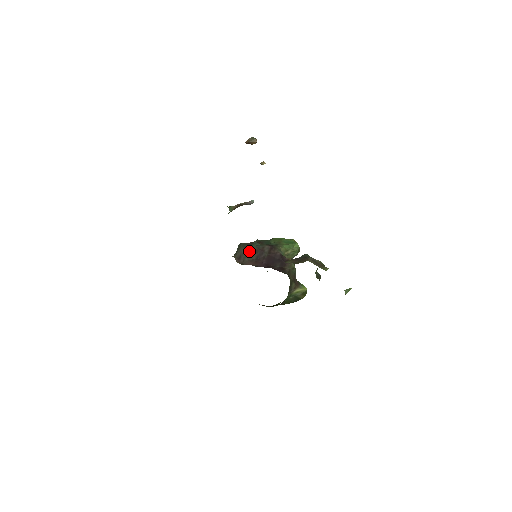
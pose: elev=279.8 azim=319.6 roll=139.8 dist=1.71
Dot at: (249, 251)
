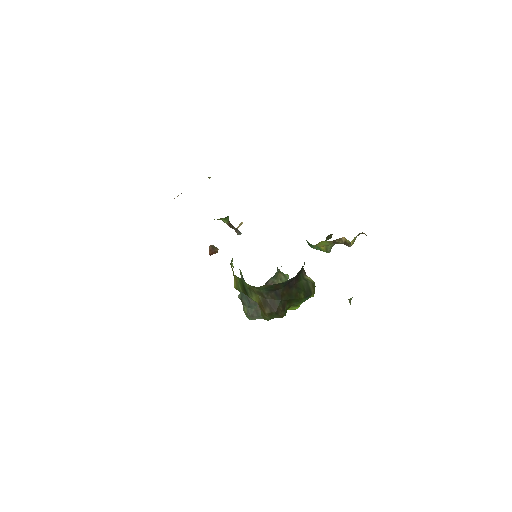
Dot at: occluded
